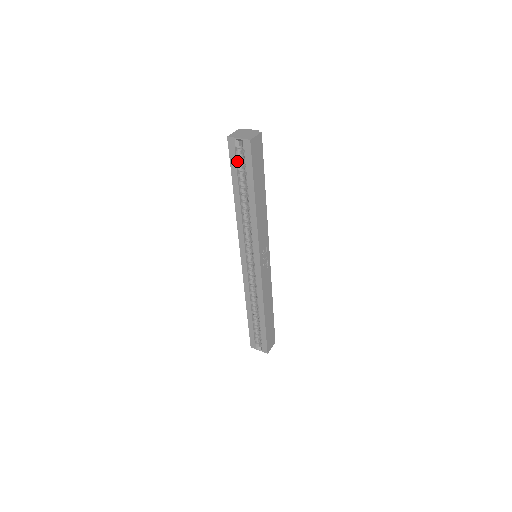
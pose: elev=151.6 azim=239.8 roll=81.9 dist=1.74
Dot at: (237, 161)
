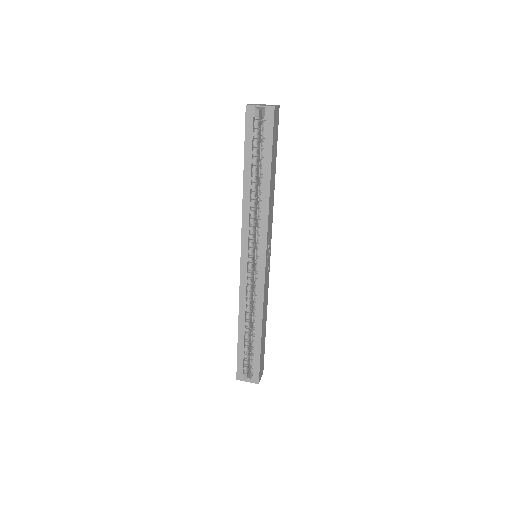
Dot at: (253, 134)
